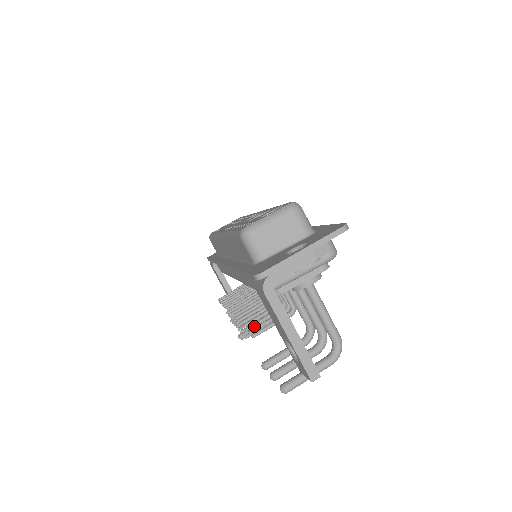
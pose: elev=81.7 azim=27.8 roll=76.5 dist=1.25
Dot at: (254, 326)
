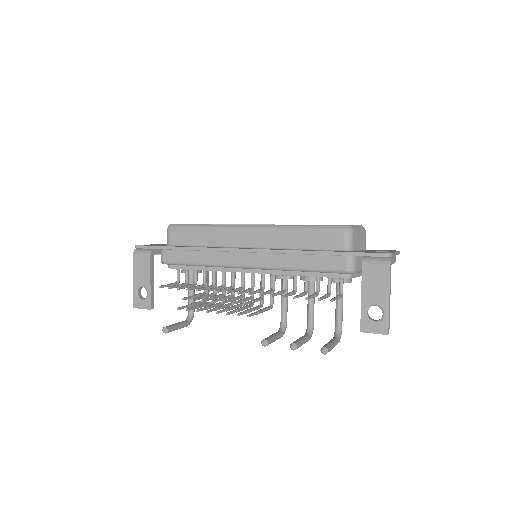
Dot at: (310, 298)
